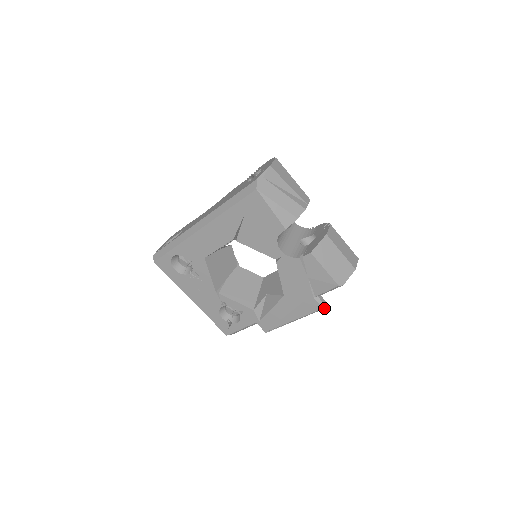
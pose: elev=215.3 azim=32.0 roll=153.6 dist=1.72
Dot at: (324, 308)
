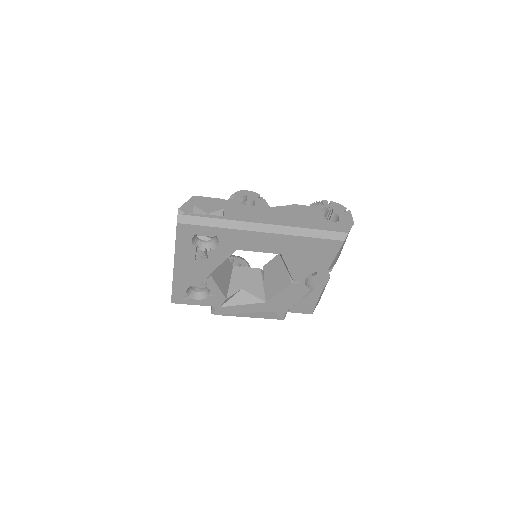
Dot at: (281, 319)
